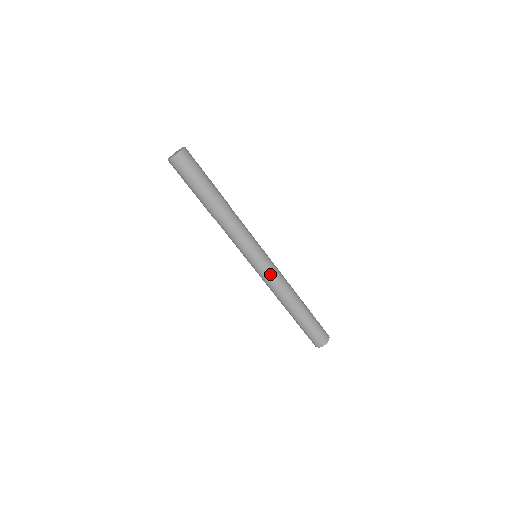
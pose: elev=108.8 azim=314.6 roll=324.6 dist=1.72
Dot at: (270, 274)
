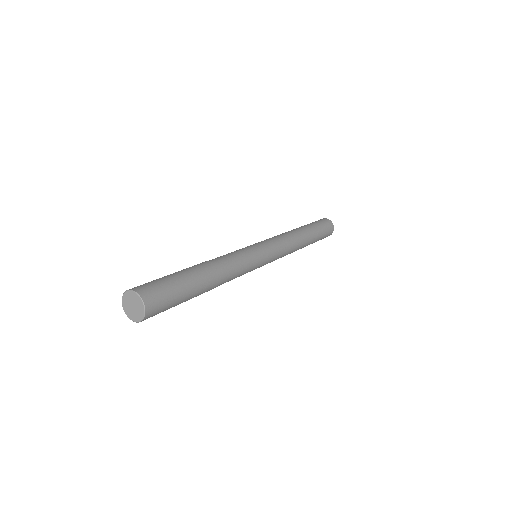
Dot at: (278, 257)
